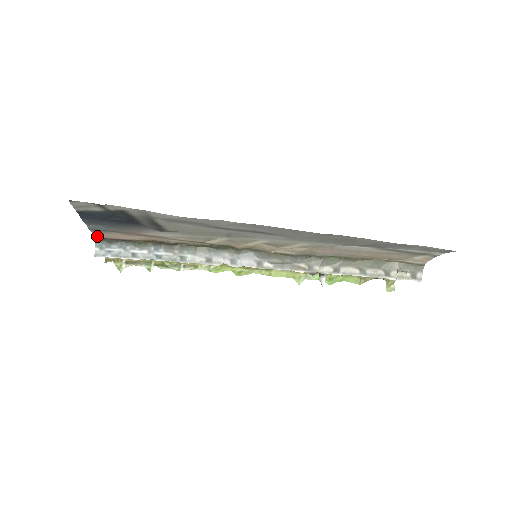
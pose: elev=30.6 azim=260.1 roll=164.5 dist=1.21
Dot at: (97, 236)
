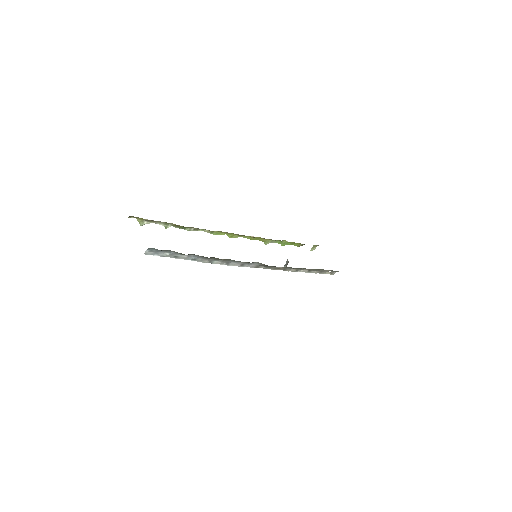
Dot at: occluded
